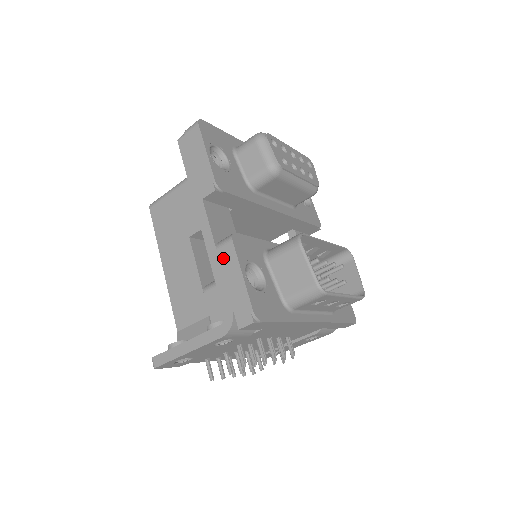
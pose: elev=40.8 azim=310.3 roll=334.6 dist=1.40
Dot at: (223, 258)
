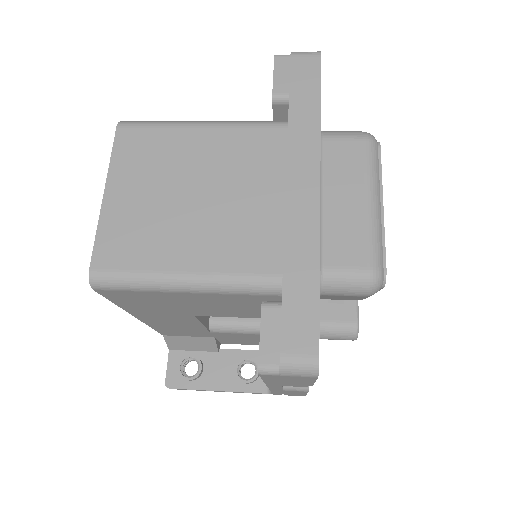
Dot at: occluded
